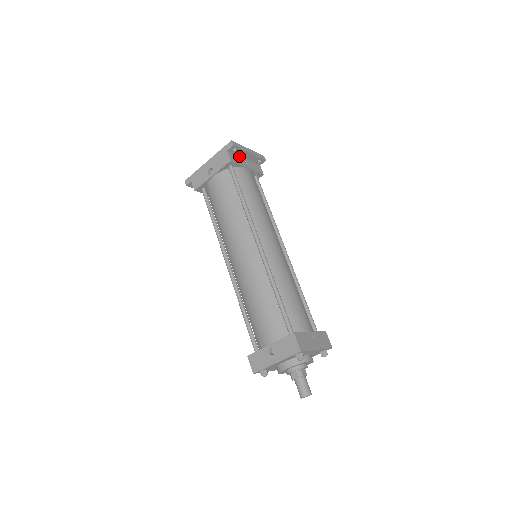
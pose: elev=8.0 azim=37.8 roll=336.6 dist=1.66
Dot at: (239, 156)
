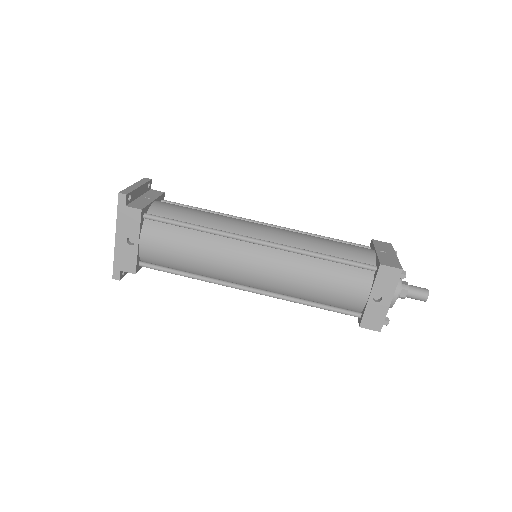
Dot at: (135, 200)
